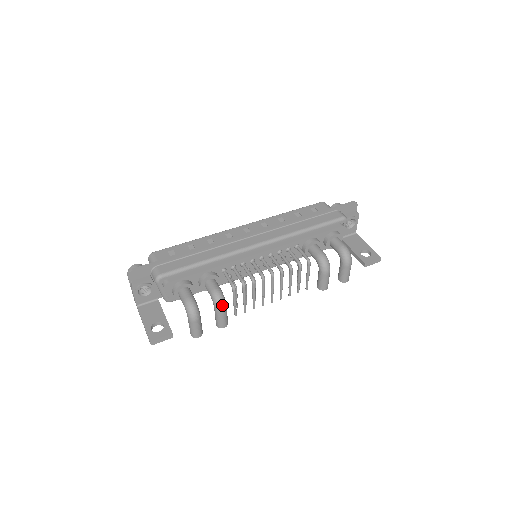
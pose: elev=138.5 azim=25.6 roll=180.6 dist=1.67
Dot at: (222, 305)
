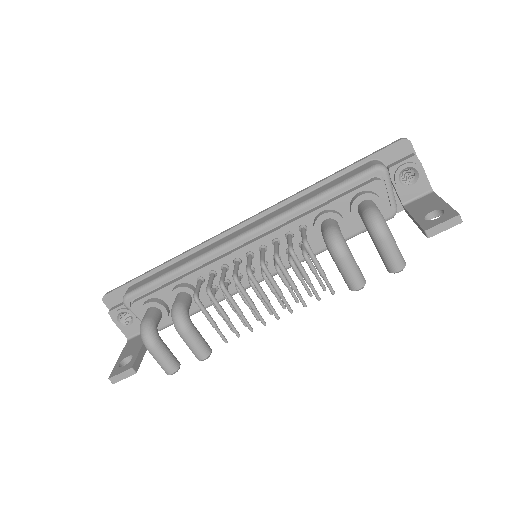
Dot at: (180, 324)
